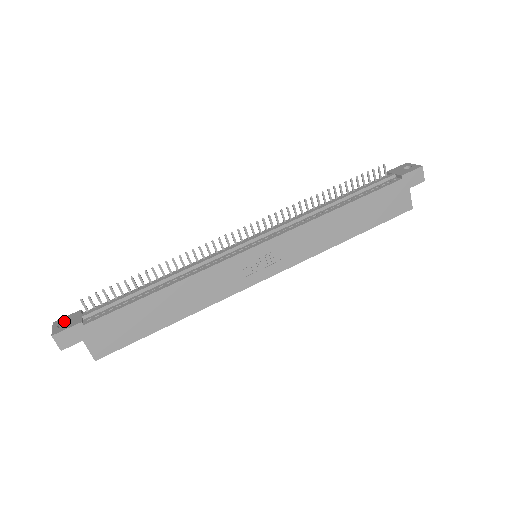
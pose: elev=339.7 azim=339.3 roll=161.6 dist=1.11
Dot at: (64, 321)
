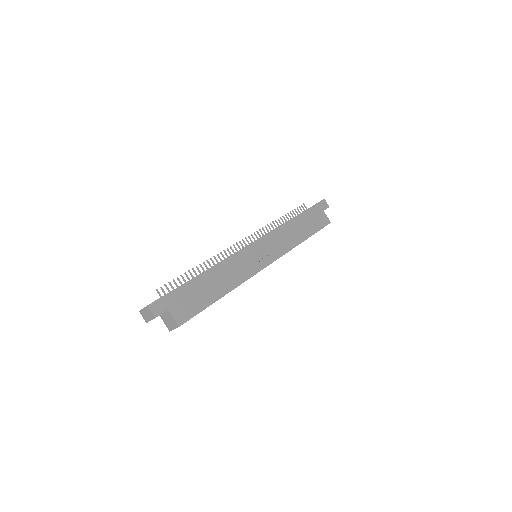
Dot at: occluded
